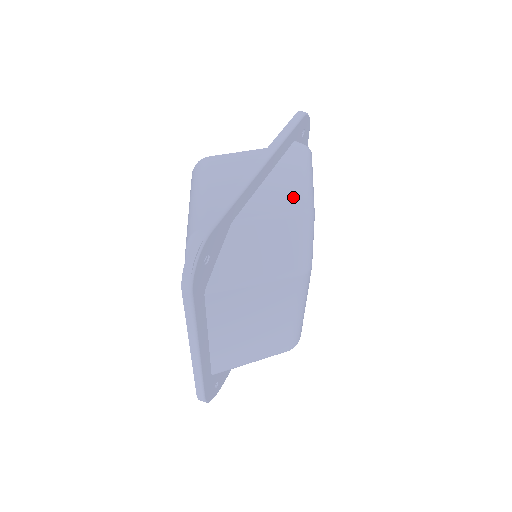
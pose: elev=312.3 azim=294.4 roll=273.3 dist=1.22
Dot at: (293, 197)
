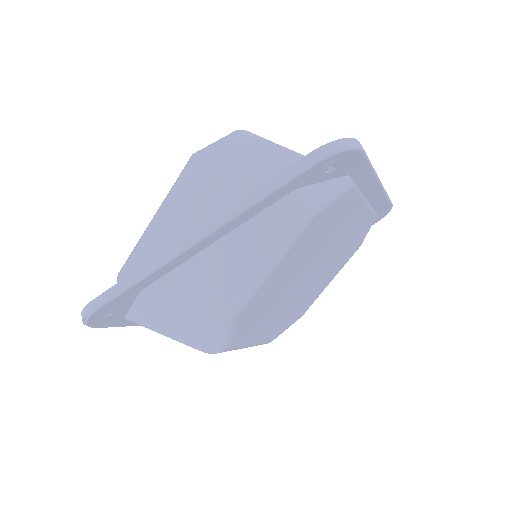
Dot at: (216, 291)
